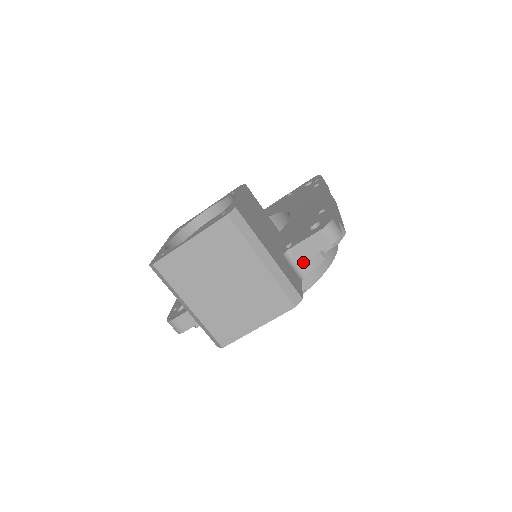
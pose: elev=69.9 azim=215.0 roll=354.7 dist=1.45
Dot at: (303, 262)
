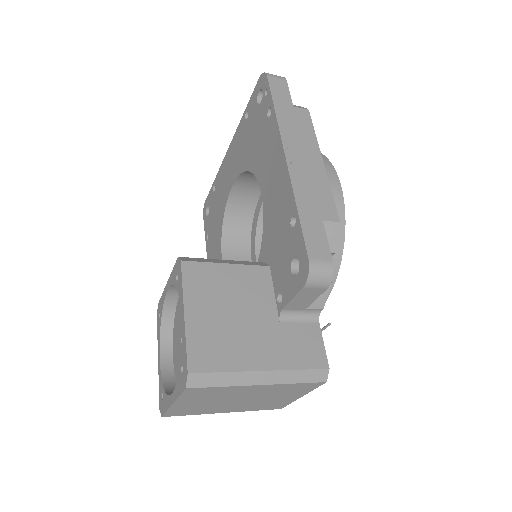
Dot at: (307, 307)
